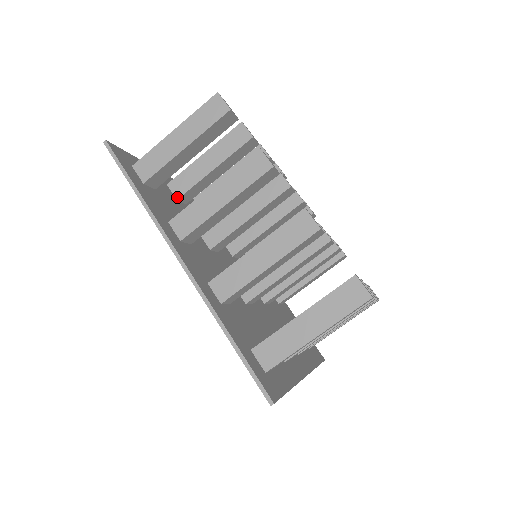
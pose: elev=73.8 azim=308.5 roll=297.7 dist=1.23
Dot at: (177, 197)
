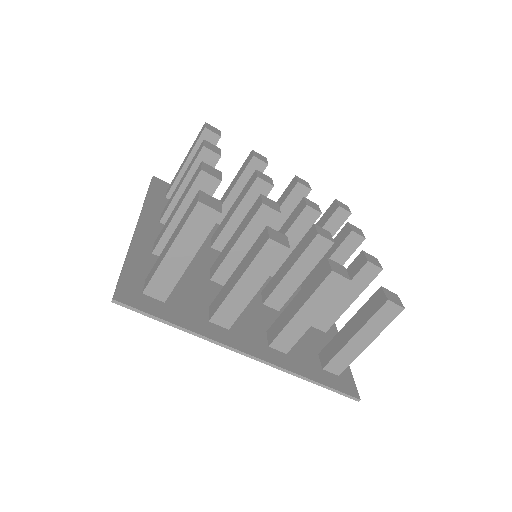
Dot at: occluded
